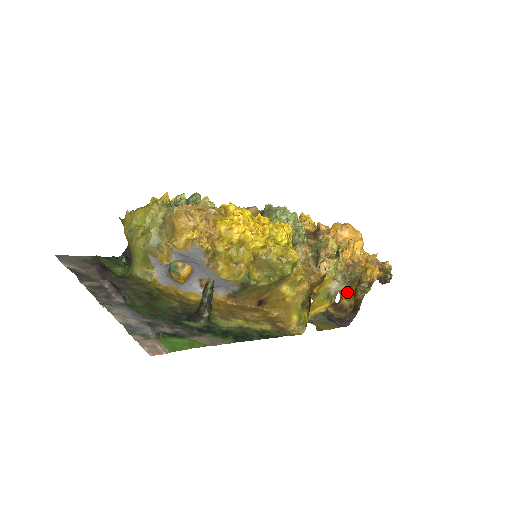
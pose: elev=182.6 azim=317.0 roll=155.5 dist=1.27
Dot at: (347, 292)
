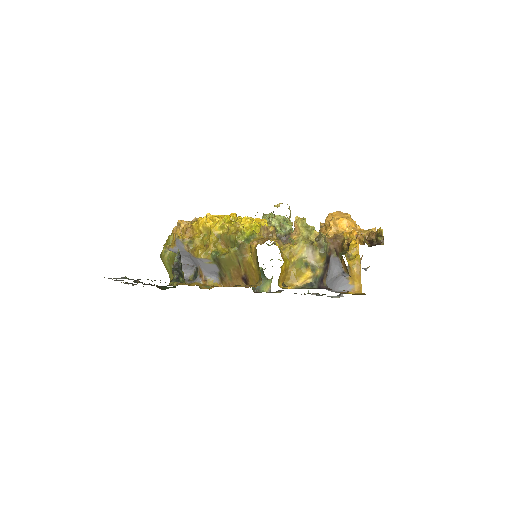
Dot at: occluded
